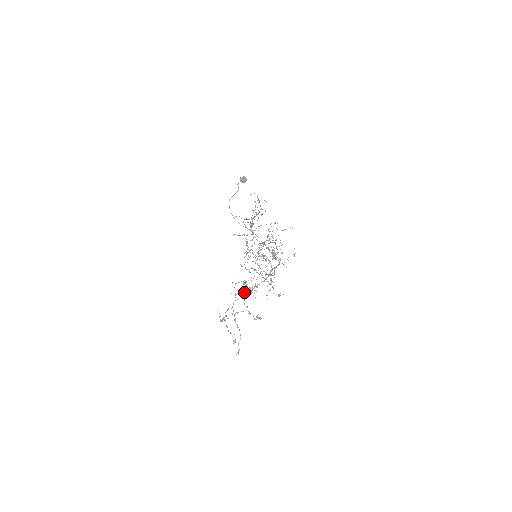
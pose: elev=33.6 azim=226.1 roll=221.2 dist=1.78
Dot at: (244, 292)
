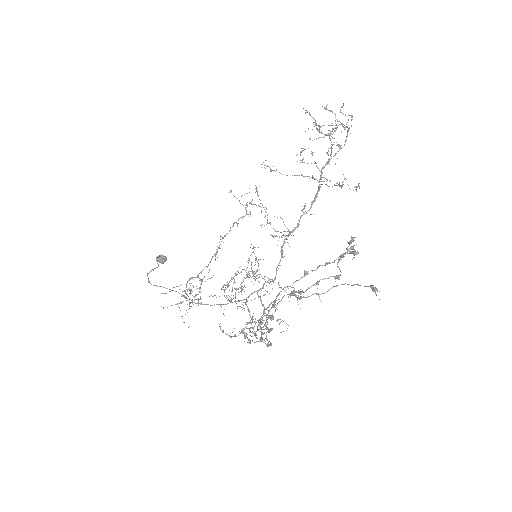
Dot at: occluded
